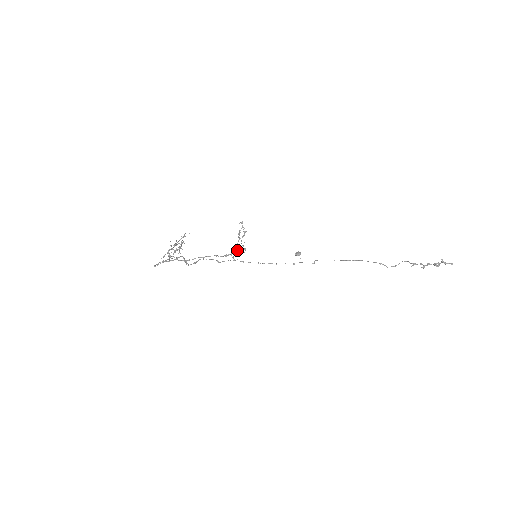
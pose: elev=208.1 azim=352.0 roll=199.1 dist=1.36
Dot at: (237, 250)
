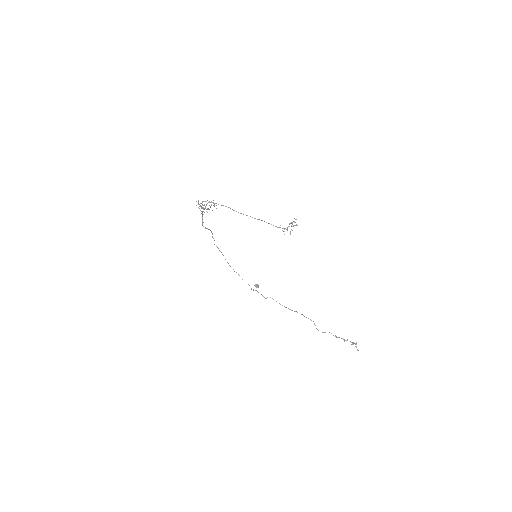
Dot at: (287, 230)
